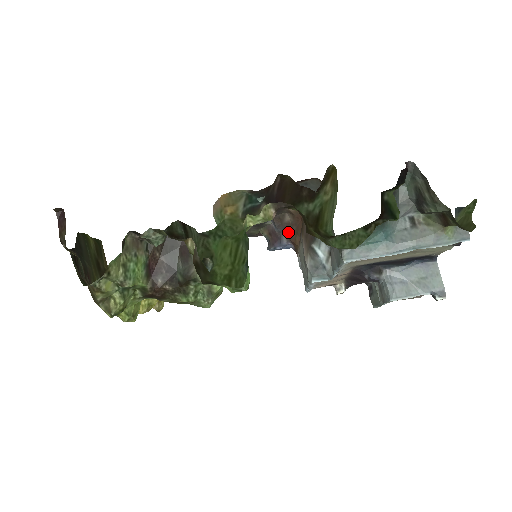
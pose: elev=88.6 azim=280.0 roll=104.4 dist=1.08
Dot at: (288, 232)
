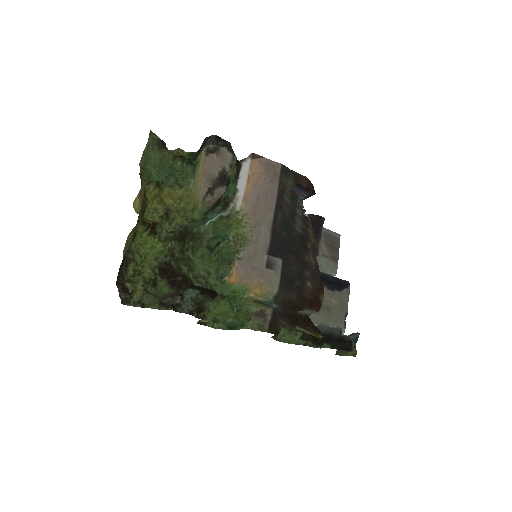
Dot at: (305, 216)
